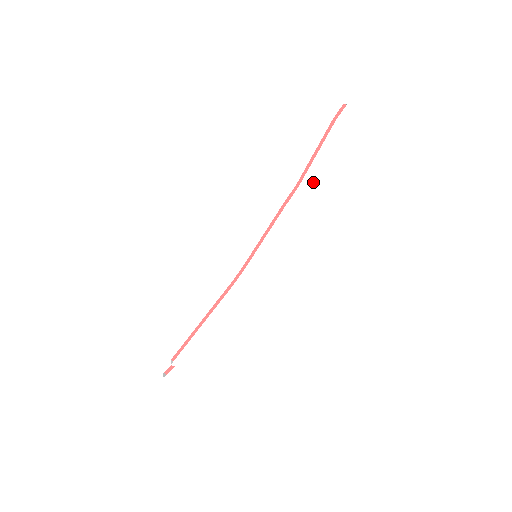
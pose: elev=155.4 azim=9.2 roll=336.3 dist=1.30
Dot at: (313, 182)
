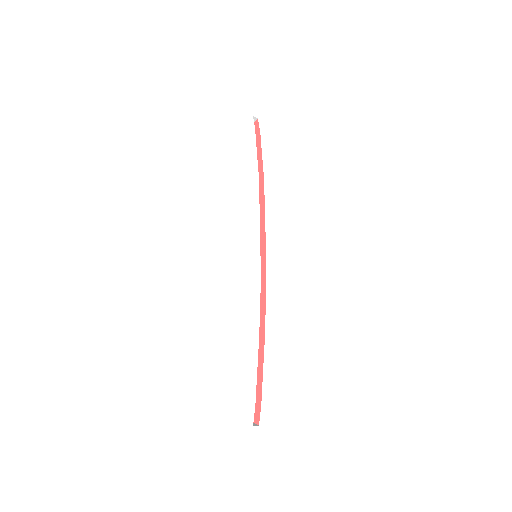
Dot at: (256, 175)
